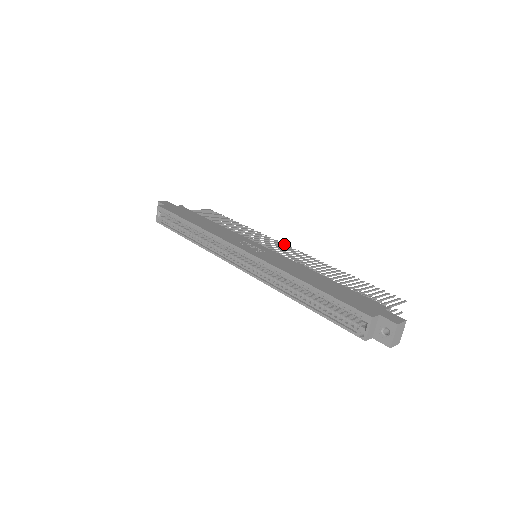
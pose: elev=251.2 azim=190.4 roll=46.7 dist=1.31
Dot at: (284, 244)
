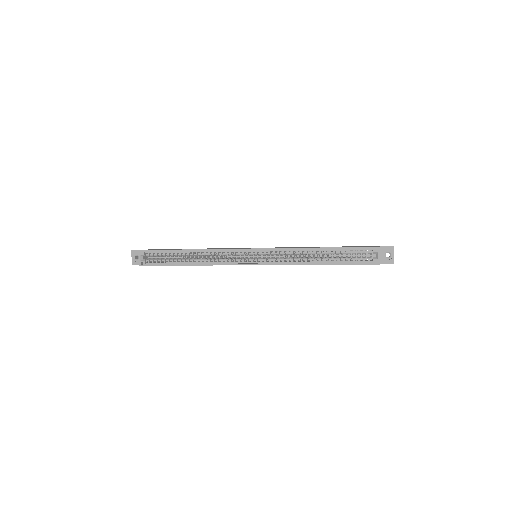
Dot at: occluded
